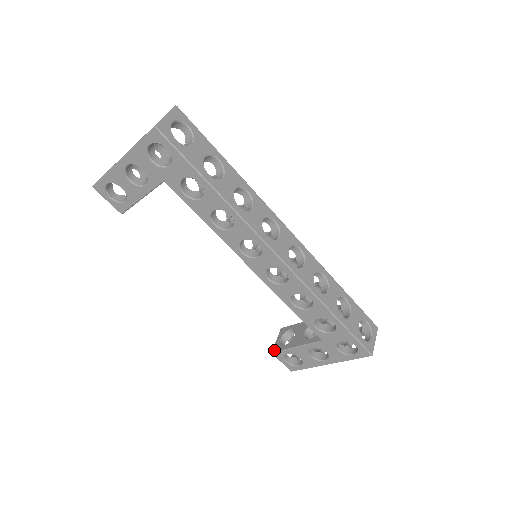
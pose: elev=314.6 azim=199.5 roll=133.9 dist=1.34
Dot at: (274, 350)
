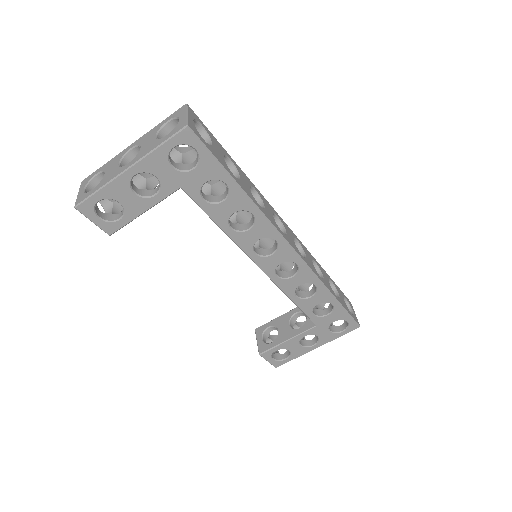
Dot at: (261, 351)
